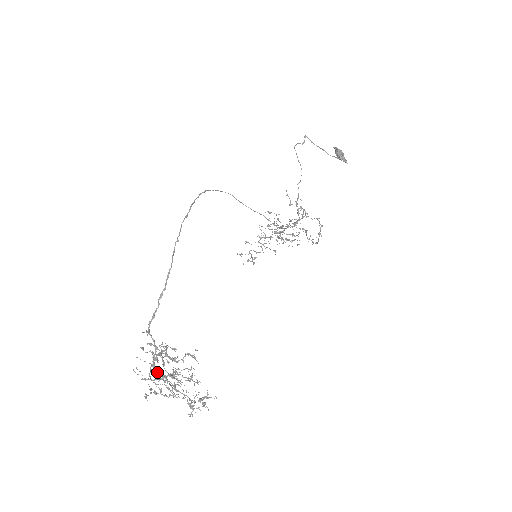
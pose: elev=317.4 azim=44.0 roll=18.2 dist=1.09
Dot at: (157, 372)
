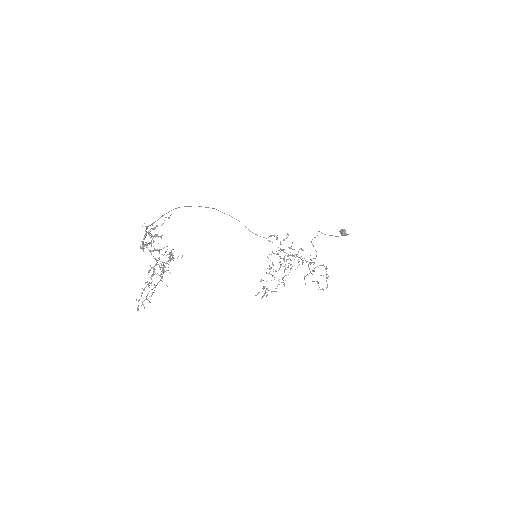
Dot at: (144, 244)
